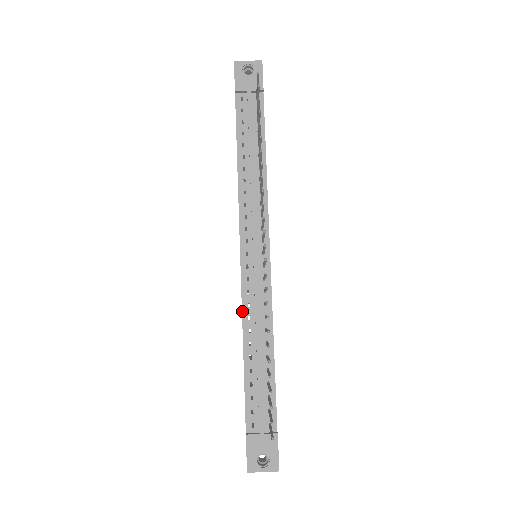
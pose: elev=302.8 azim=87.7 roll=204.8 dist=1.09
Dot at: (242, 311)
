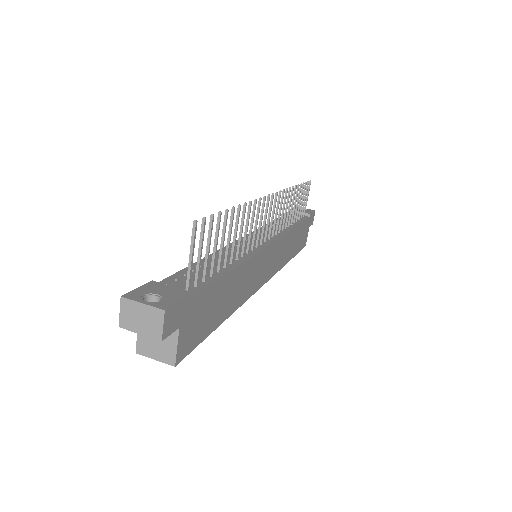
Dot at: occluded
